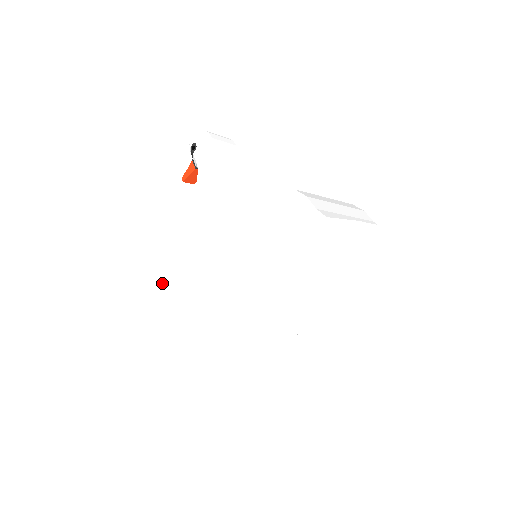
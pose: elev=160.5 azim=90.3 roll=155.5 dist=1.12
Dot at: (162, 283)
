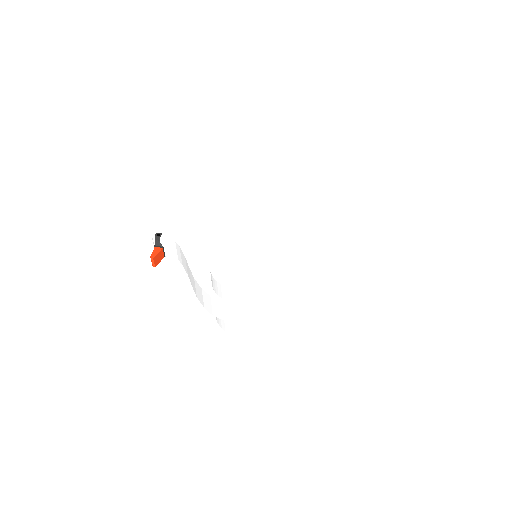
Dot at: (212, 275)
